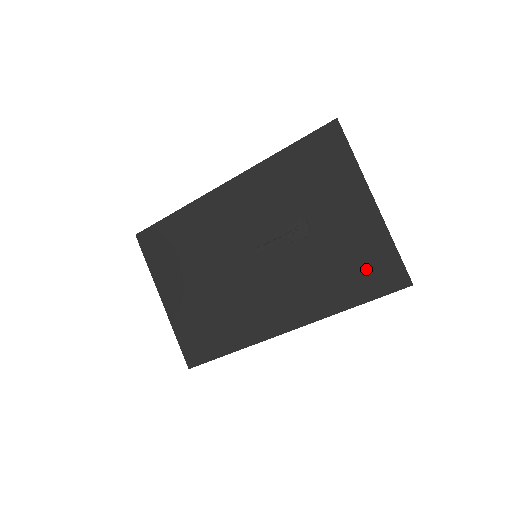
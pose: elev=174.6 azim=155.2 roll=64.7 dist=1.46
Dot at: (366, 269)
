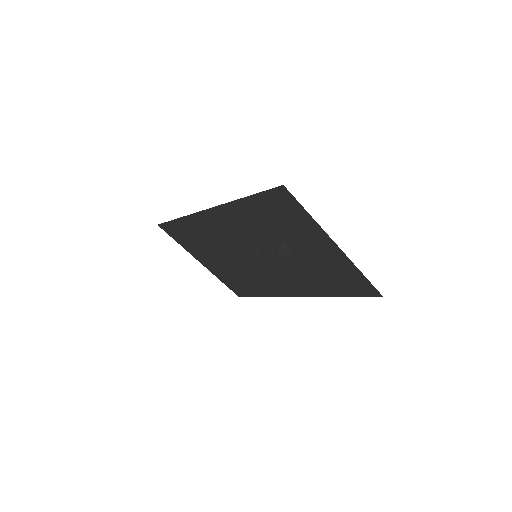
Dot at: (344, 281)
